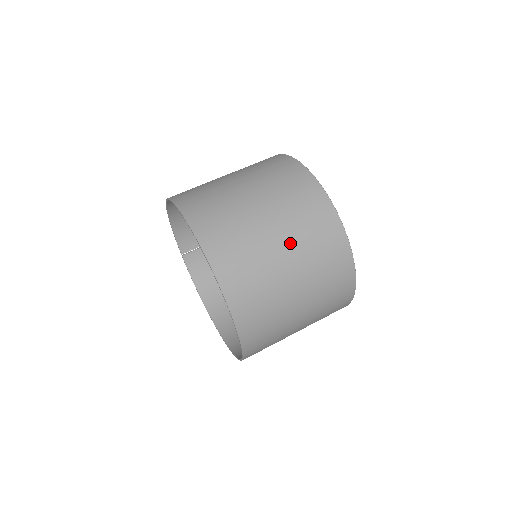
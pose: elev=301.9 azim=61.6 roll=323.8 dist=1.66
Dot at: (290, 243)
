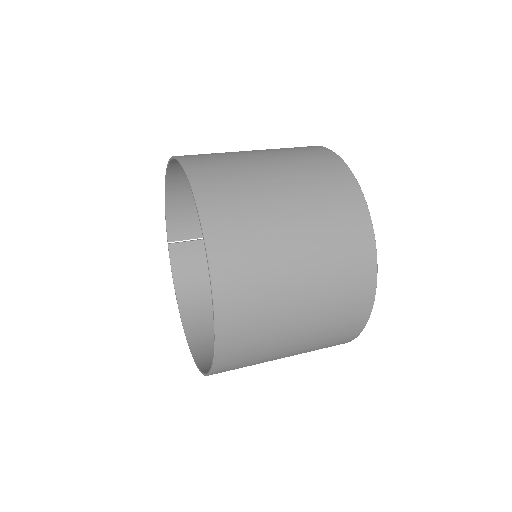
Dot at: (307, 233)
